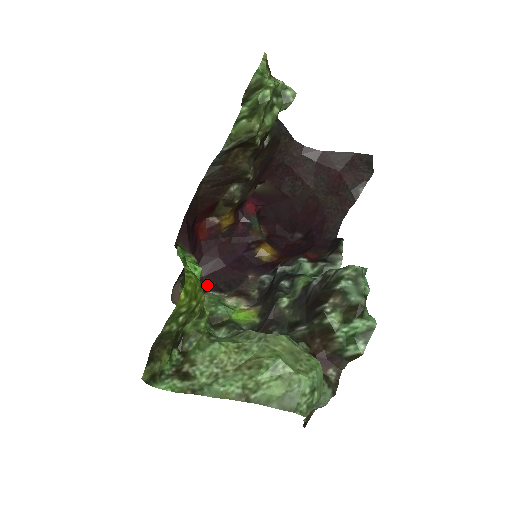
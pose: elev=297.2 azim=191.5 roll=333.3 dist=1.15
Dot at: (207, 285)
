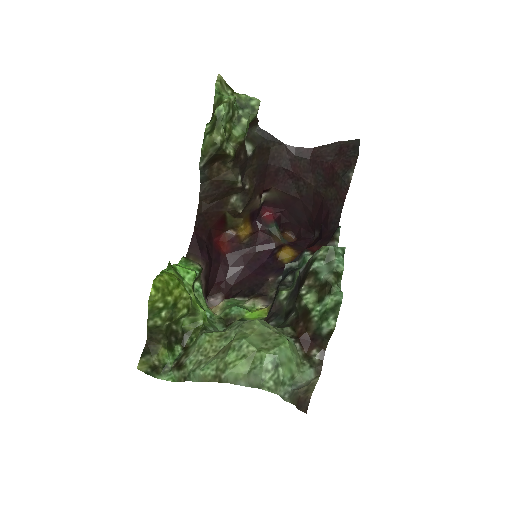
Dot at: (235, 293)
